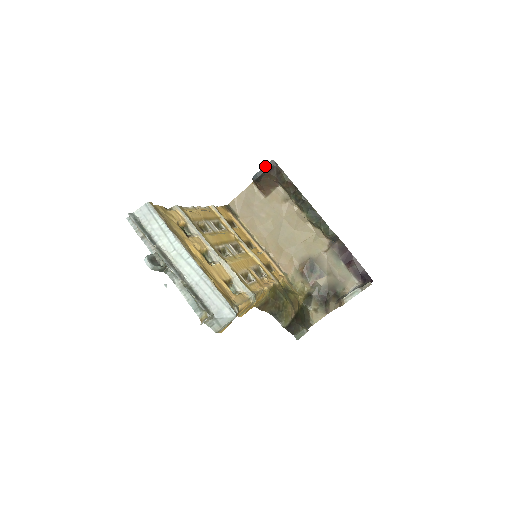
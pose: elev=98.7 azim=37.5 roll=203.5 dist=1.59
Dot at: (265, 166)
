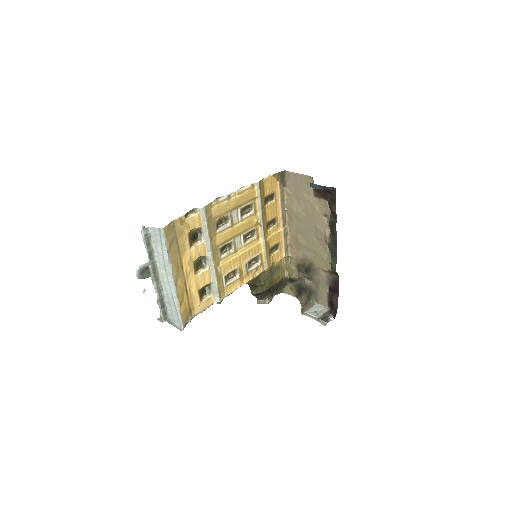
Dot at: (325, 186)
